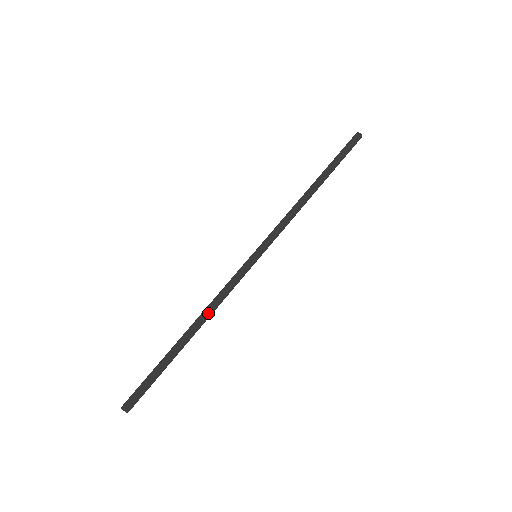
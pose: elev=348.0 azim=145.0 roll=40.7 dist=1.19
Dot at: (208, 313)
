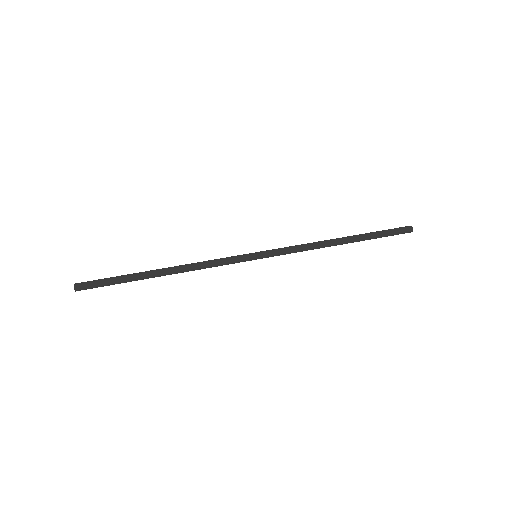
Dot at: (186, 265)
